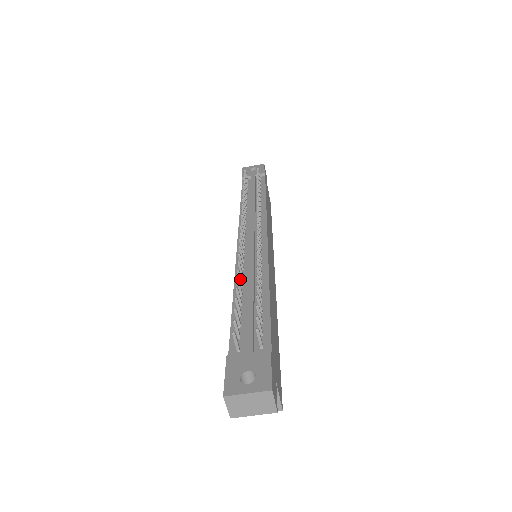
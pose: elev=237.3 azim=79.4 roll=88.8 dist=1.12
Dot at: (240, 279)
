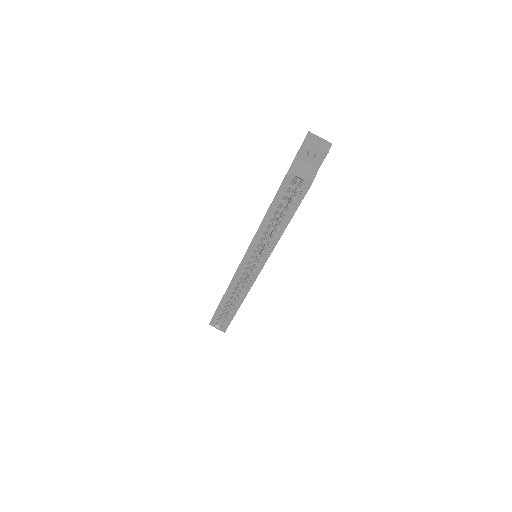
Dot at: occluded
